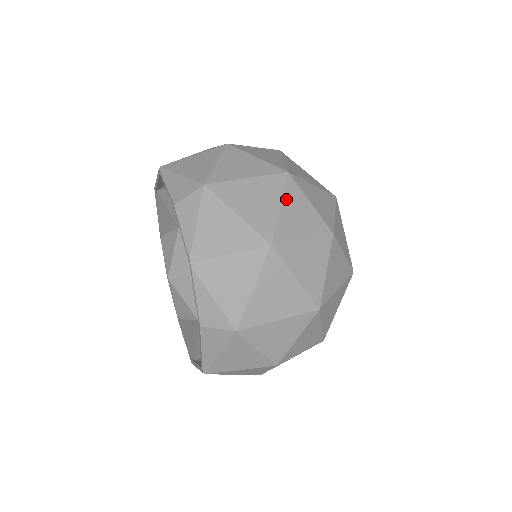
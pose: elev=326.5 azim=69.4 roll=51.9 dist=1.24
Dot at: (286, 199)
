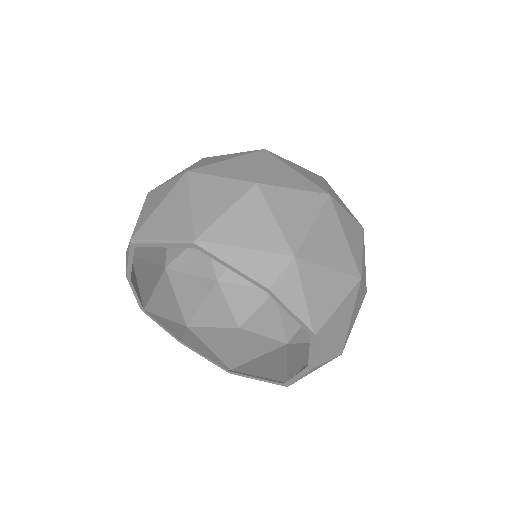
Dot at: (343, 225)
